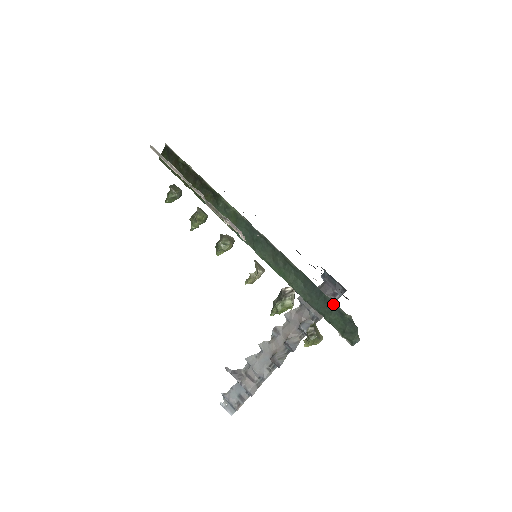
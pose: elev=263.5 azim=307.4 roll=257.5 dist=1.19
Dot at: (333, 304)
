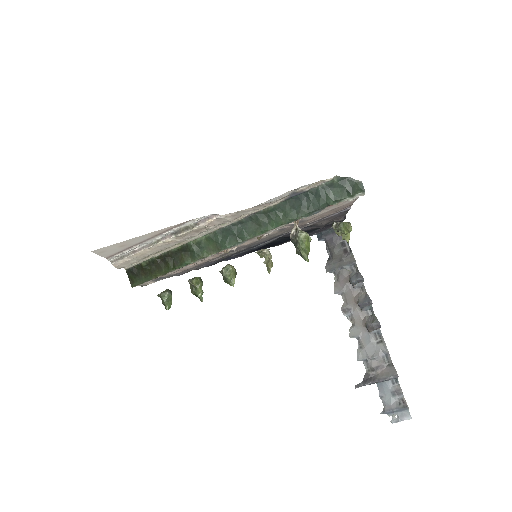
Dot at: (319, 188)
